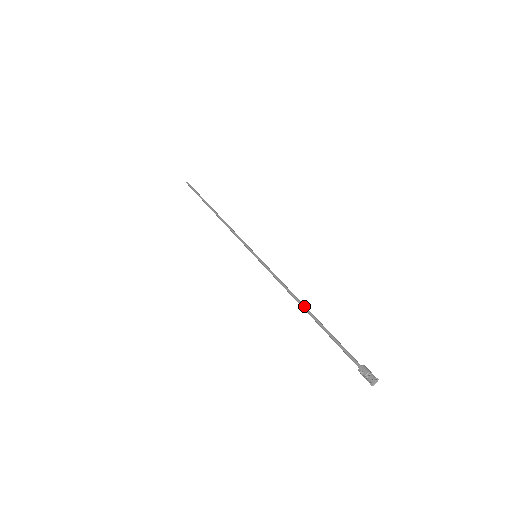
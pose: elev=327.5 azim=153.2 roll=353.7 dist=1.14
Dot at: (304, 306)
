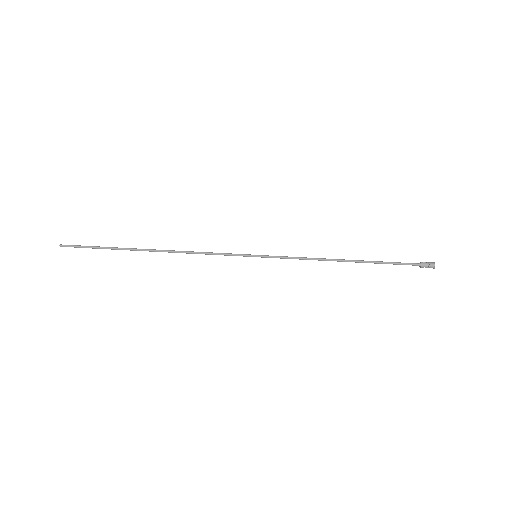
Dot at: (344, 261)
